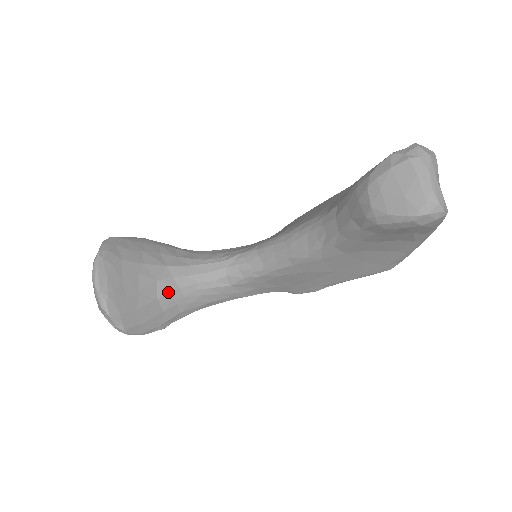
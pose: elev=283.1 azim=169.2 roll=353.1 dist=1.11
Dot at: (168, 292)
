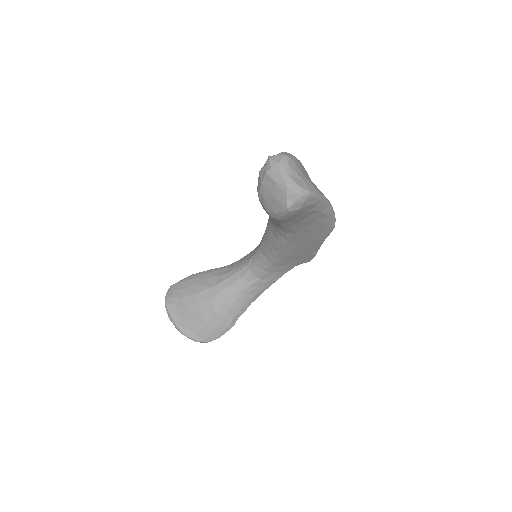
Dot at: (221, 303)
